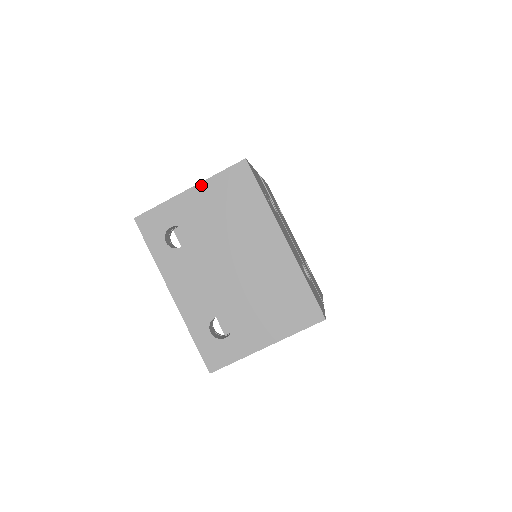
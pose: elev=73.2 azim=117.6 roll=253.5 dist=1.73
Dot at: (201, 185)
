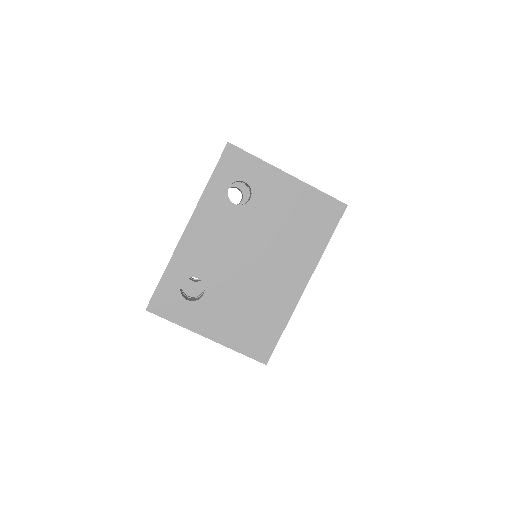
Dot at: (300, 183)
